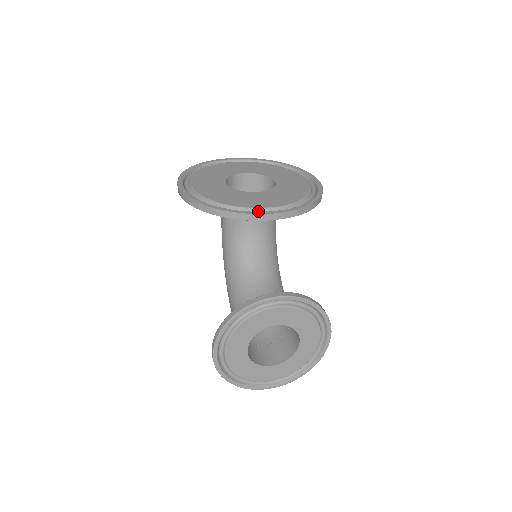
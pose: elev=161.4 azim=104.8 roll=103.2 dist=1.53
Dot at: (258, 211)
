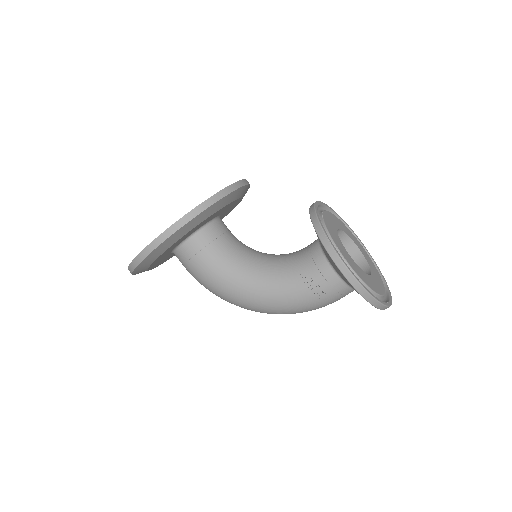
Dot at: occluded
